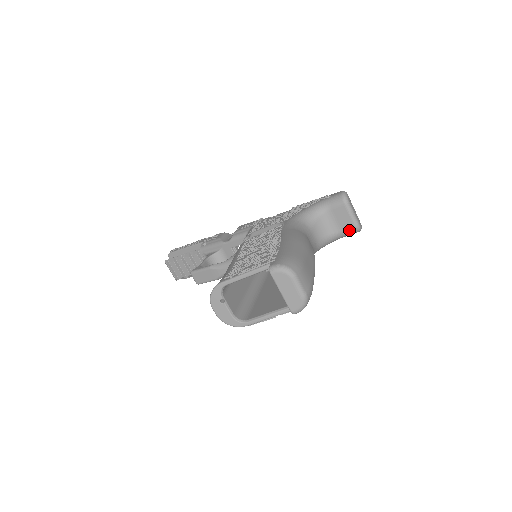
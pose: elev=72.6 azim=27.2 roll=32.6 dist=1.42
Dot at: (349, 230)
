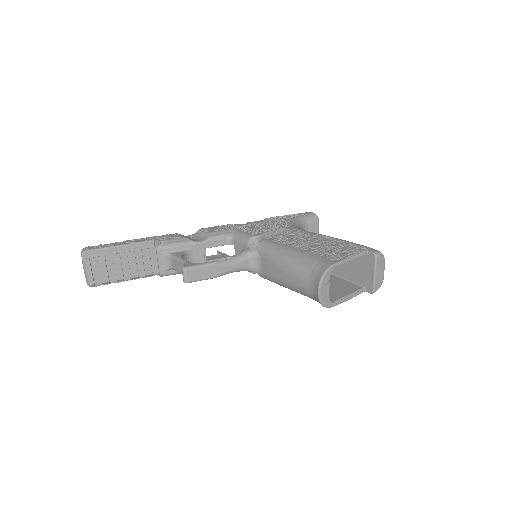
Dot at: occluded
